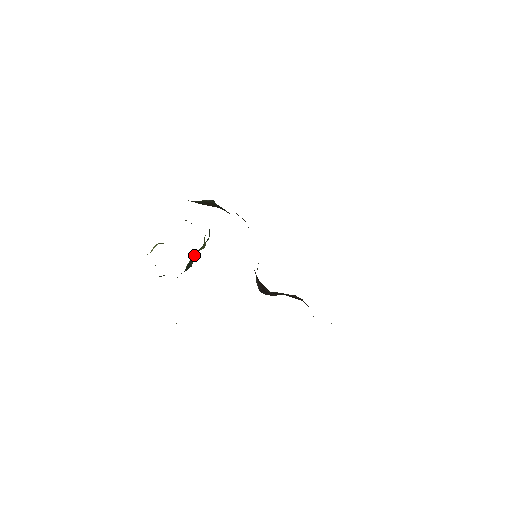
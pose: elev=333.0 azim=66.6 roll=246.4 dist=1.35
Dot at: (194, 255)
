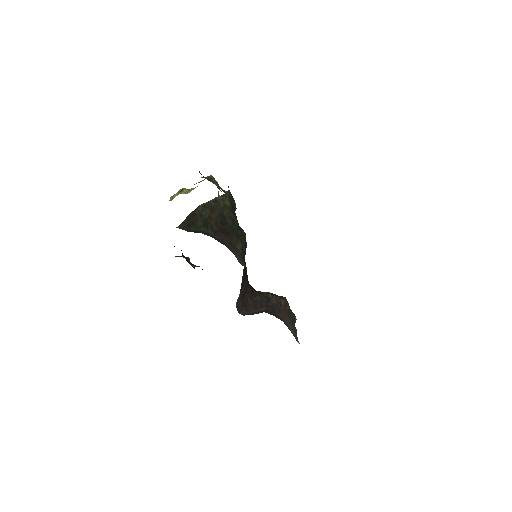
Dot at: occluded
